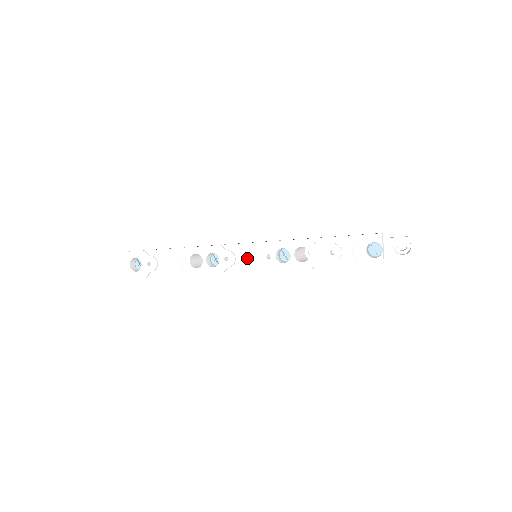
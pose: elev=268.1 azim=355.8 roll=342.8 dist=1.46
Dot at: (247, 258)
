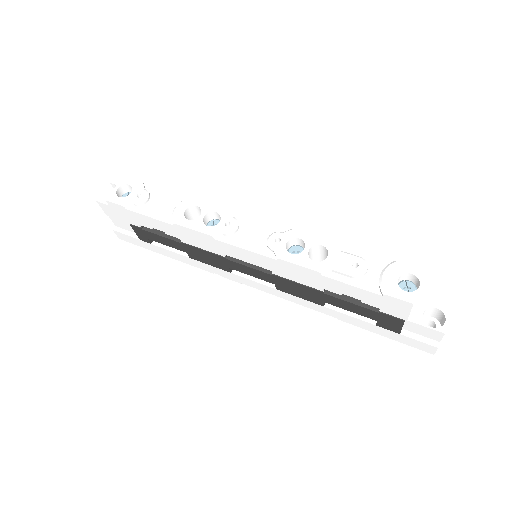
Dot at: (251, 234)
